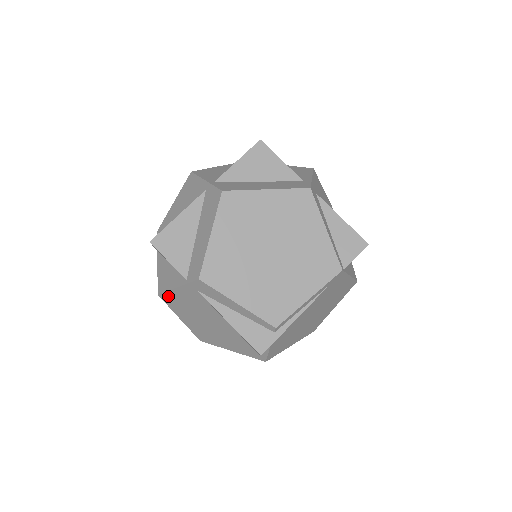
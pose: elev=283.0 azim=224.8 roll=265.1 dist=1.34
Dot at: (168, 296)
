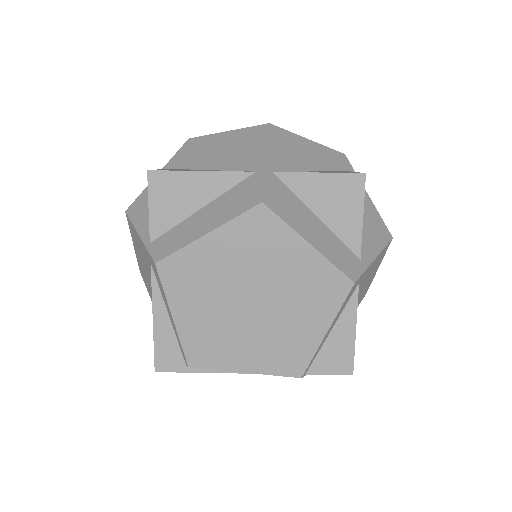
Dot at: (131, 225)
